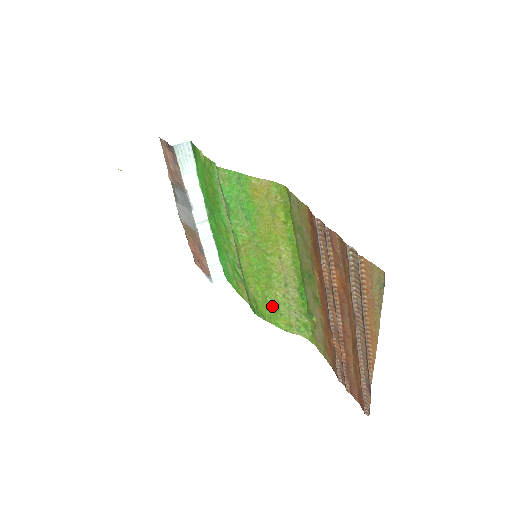
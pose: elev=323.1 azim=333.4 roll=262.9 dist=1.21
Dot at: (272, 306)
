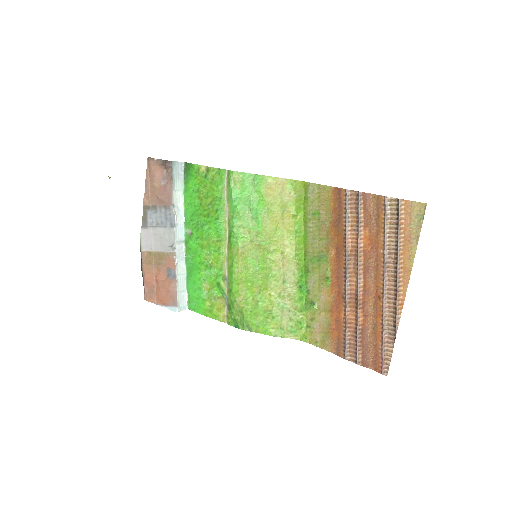
Dot at: (263, 311)
